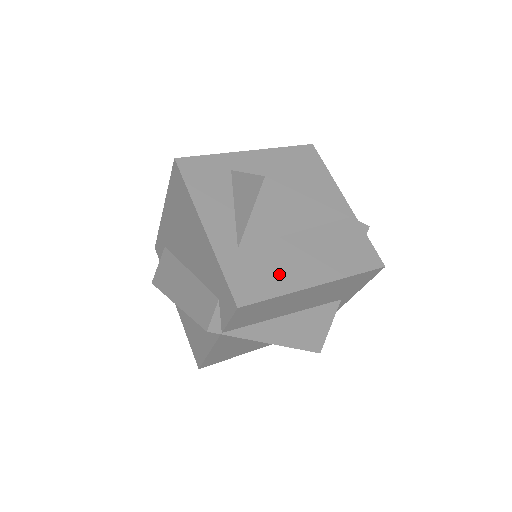
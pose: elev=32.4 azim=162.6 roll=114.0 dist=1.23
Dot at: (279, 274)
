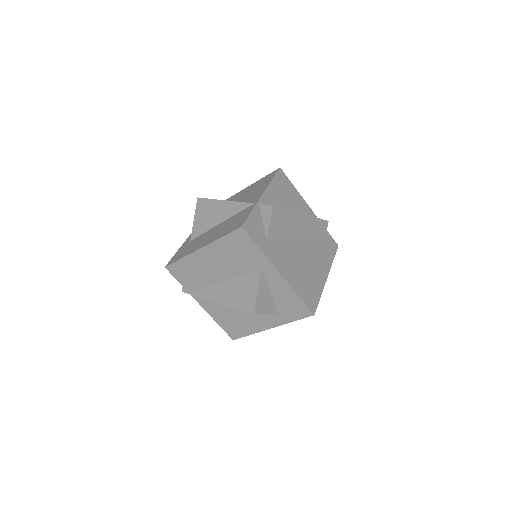
Dot at: (192, 248)
